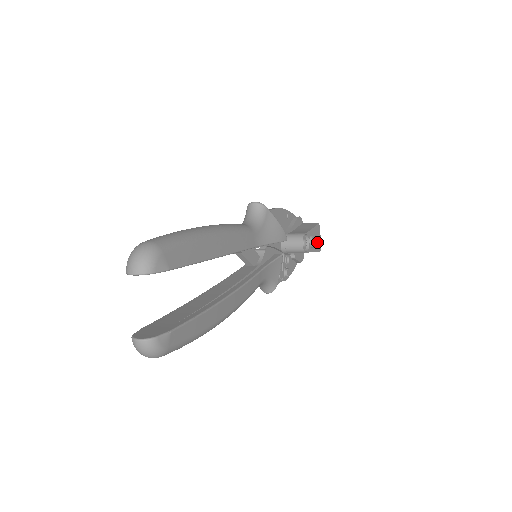
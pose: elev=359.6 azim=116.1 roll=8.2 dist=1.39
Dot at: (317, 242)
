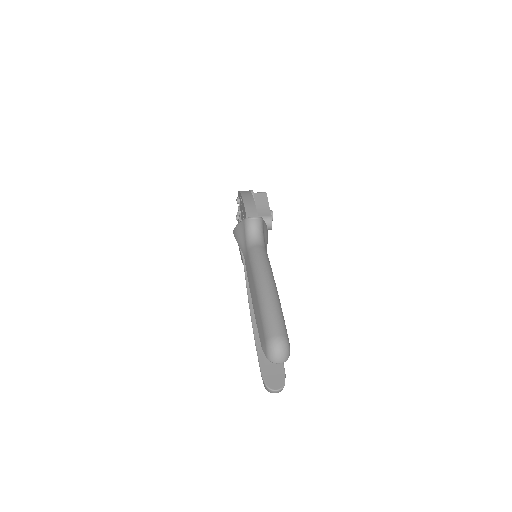
Dot at: occluded
